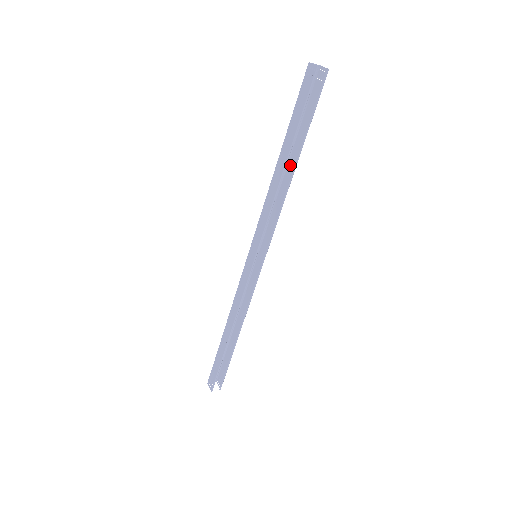
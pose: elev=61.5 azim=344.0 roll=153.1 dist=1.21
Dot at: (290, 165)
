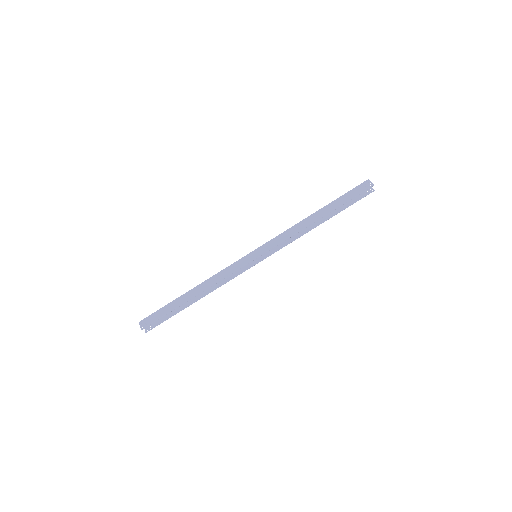
Dot at: occluded
